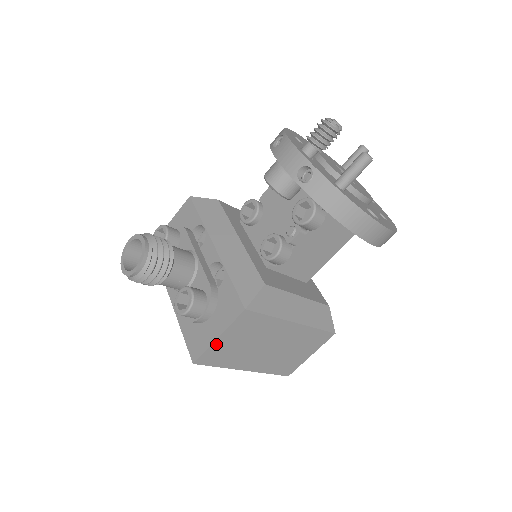
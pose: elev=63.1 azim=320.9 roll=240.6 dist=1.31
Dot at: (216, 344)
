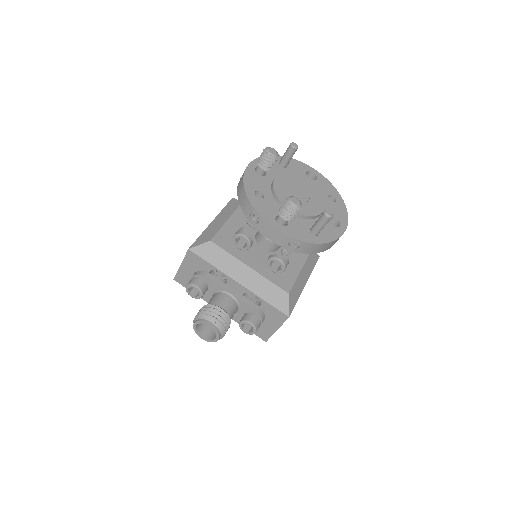
Dot at: (275, 331)
